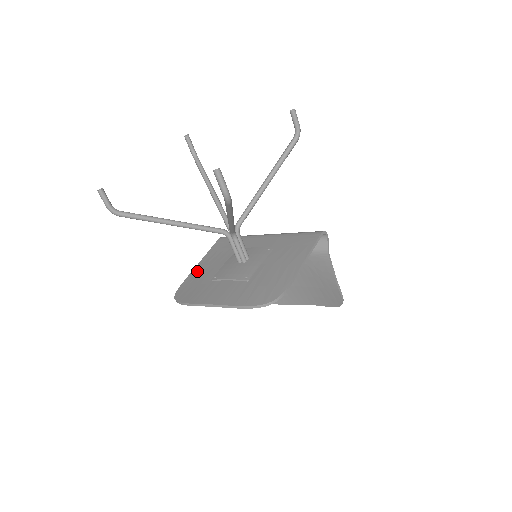
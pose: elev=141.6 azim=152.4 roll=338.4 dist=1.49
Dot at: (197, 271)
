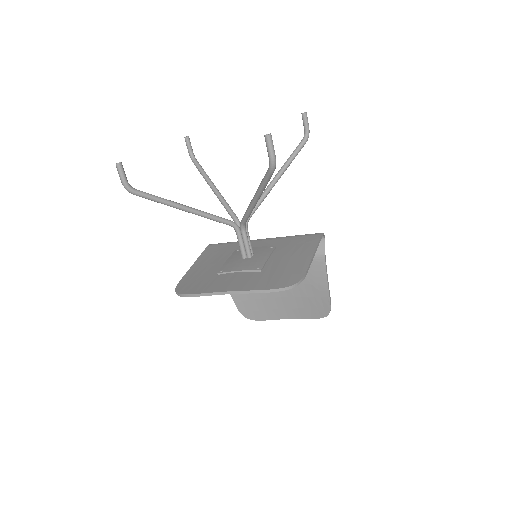
Dot at: (194, 270)
